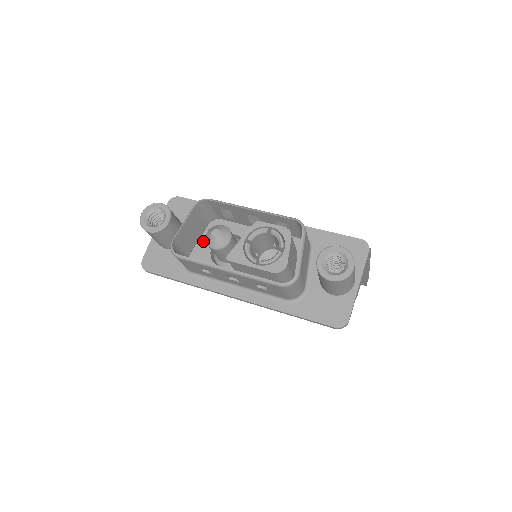
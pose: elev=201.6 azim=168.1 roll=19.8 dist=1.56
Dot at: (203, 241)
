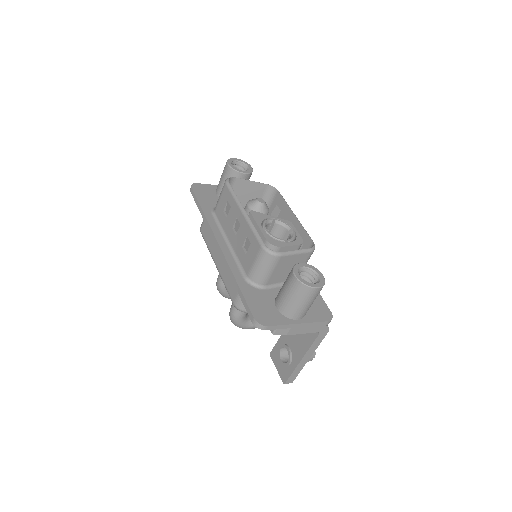
Dot at: occluded
